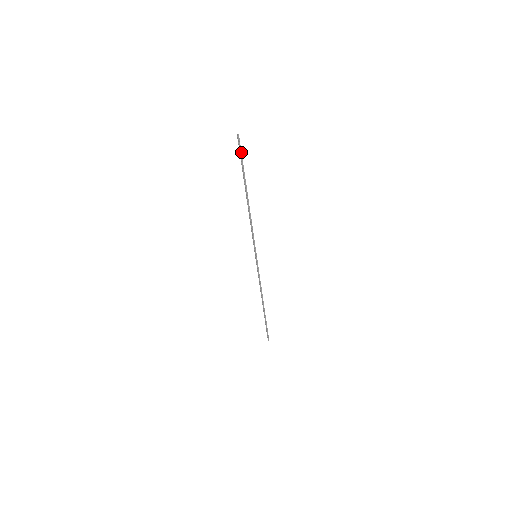
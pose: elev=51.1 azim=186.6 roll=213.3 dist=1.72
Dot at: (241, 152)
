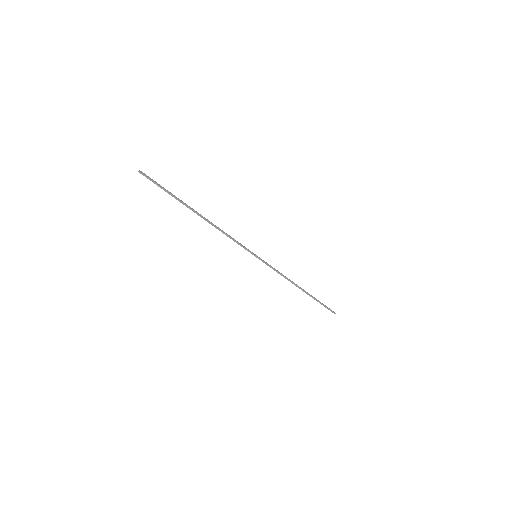
Dot at: (156, 183)
